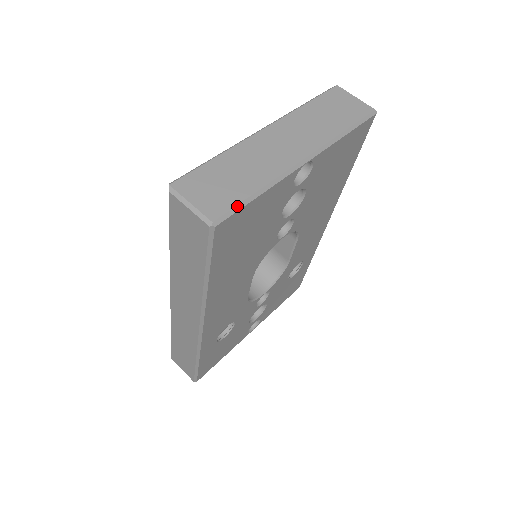
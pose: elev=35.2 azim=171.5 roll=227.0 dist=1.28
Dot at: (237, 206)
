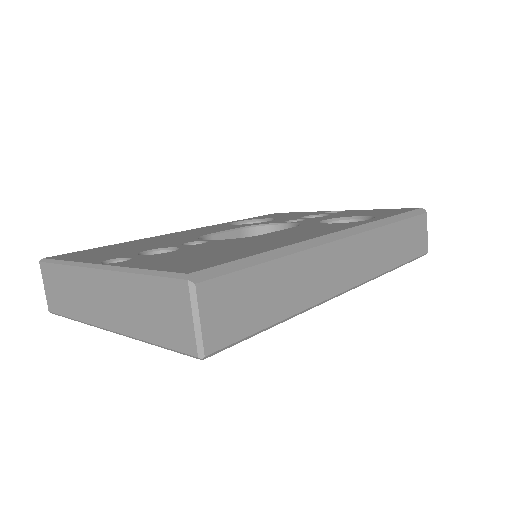
Dot at: (61, 315)
